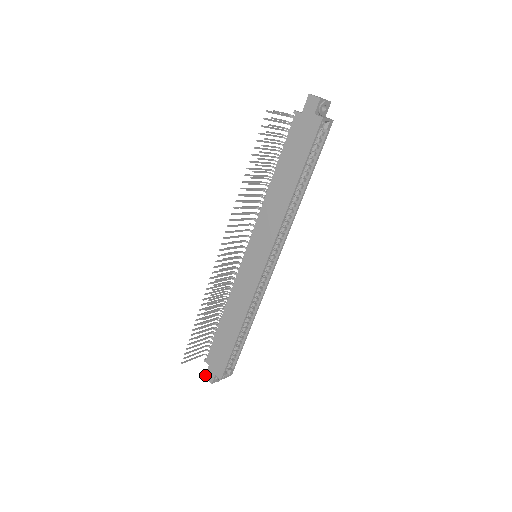
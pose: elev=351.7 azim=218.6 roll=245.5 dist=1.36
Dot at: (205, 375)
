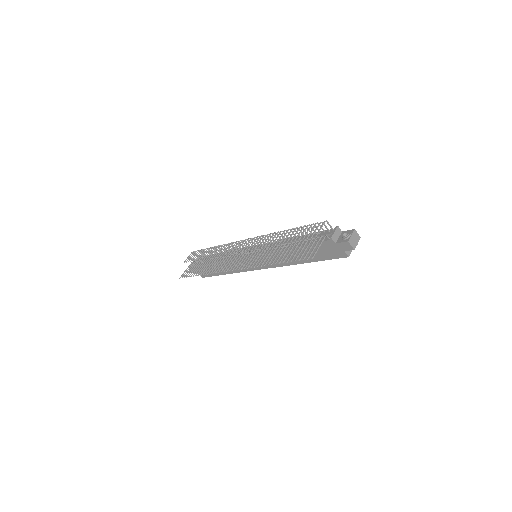
Dot at: occluded
